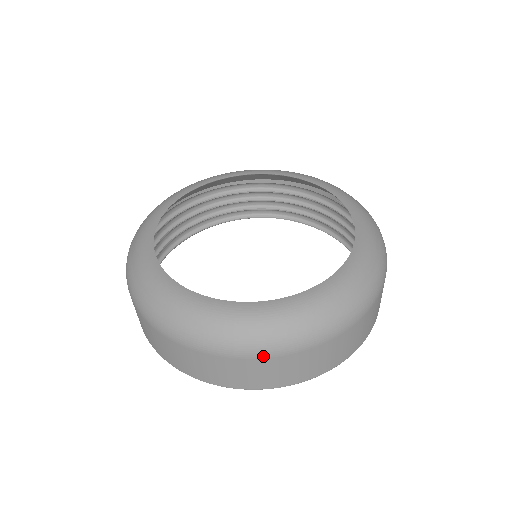
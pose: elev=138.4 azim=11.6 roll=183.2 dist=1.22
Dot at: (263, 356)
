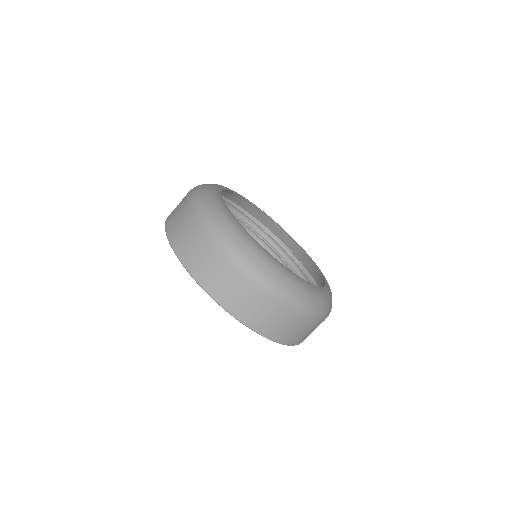
Dot at: (311, 318)
